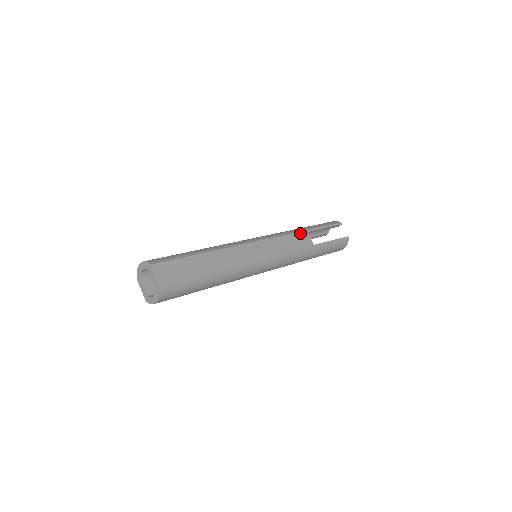
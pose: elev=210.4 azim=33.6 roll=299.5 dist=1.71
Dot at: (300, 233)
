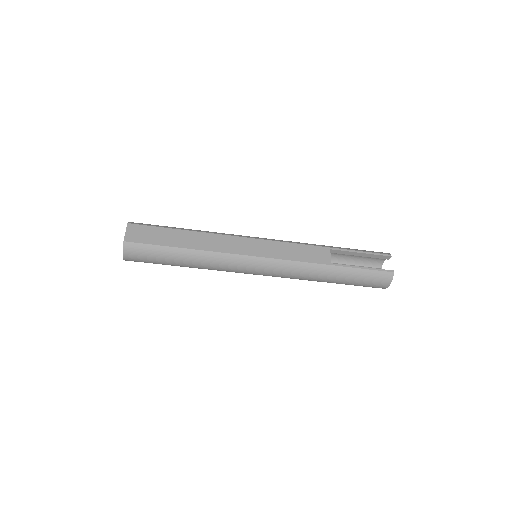
Dot at: (318, 247)
